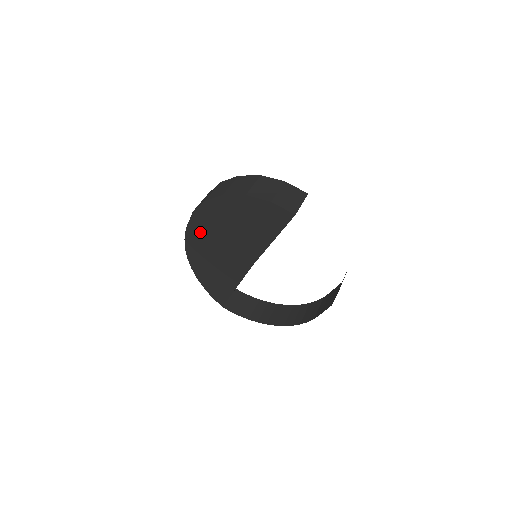
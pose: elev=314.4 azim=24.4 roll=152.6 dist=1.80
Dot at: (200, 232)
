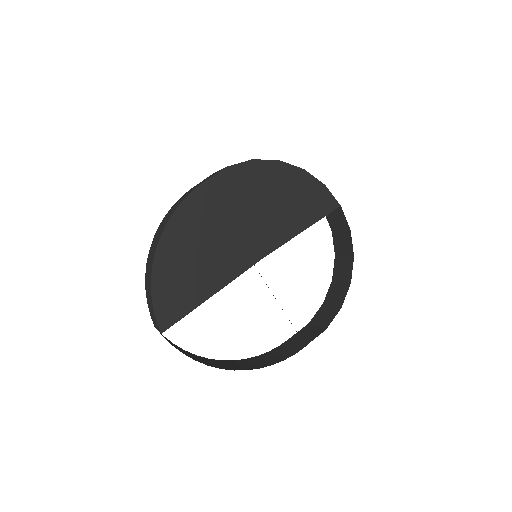
Dot at: (216, 197)
